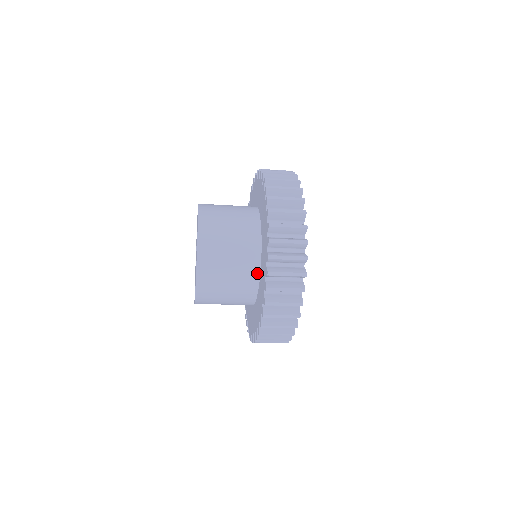
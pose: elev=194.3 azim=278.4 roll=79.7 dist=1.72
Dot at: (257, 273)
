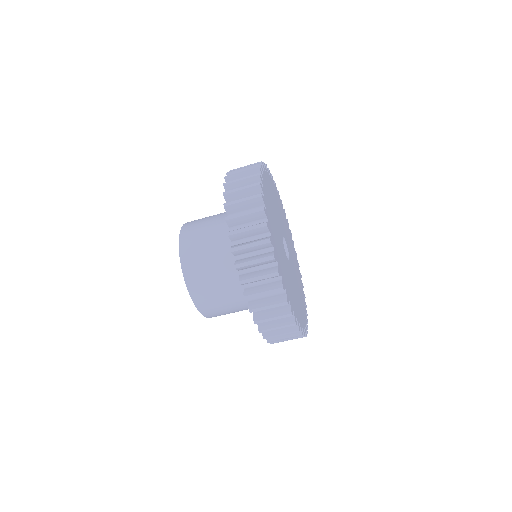
Dot at: occluded
